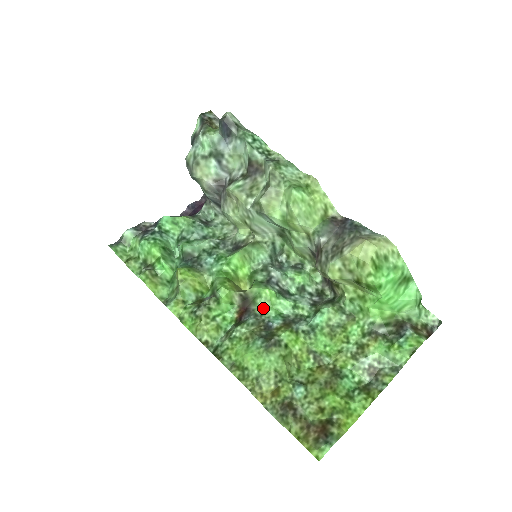
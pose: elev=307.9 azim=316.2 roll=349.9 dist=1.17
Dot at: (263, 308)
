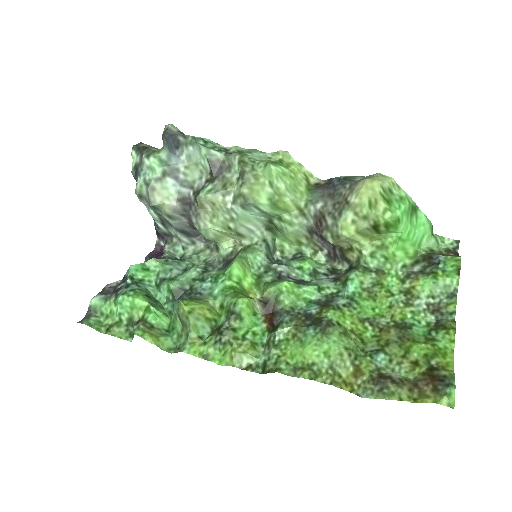
Dot at: (290, 303)
